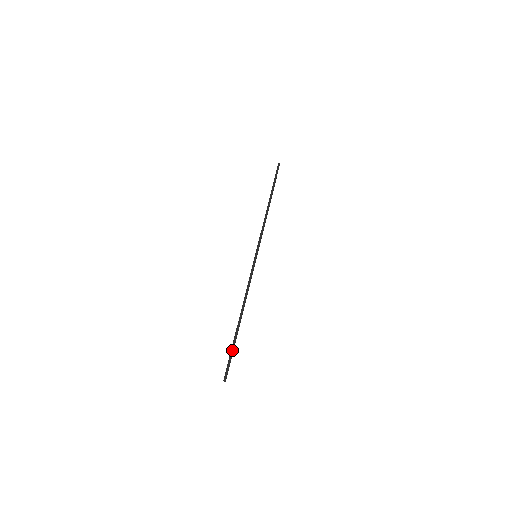
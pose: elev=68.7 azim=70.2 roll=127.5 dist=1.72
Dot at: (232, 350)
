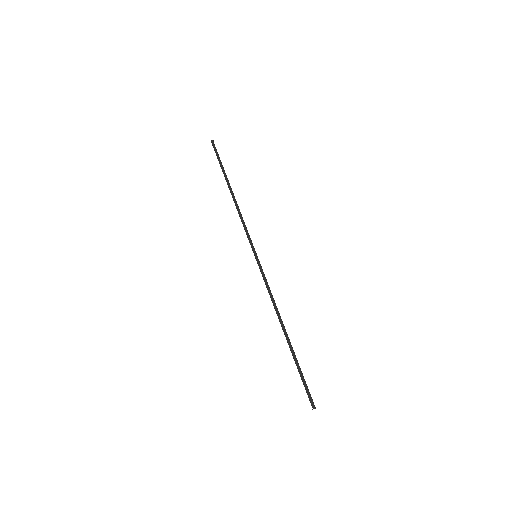
Dot at: (299, 372)
